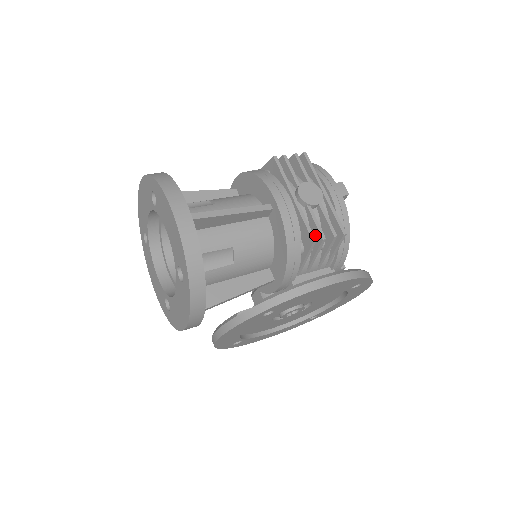
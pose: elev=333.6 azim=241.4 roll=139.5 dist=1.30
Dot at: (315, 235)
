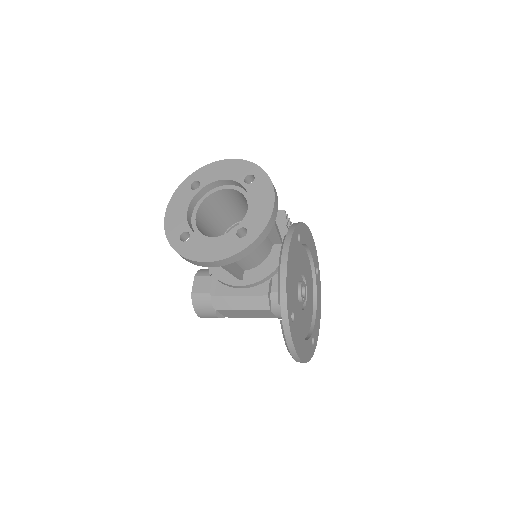
Dot at: occluded
